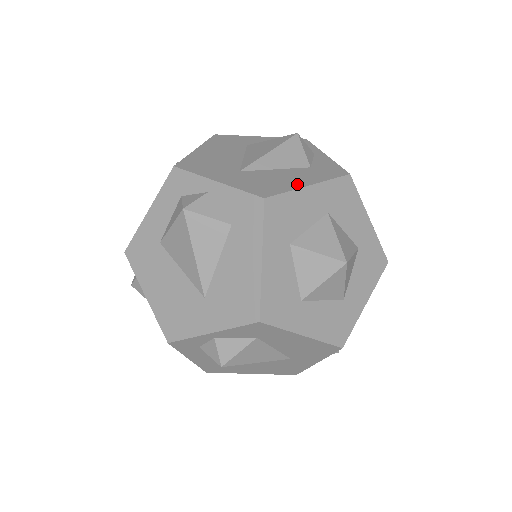
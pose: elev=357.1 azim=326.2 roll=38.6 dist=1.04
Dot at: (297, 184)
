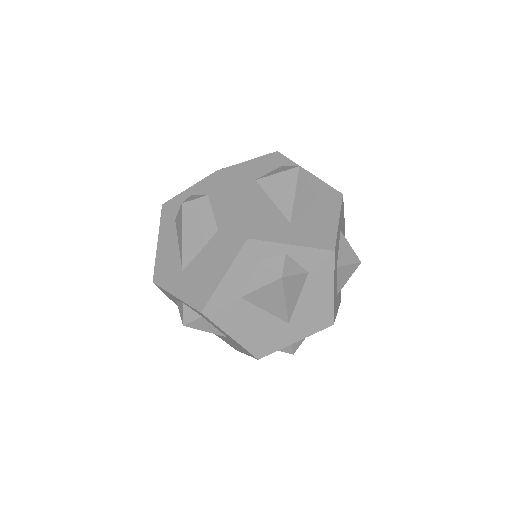
Dot at: occluded
